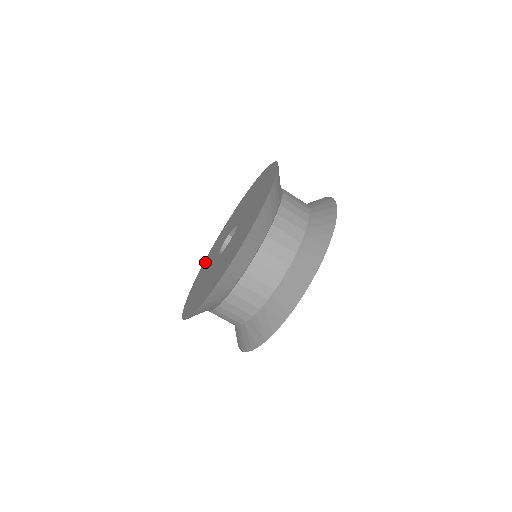
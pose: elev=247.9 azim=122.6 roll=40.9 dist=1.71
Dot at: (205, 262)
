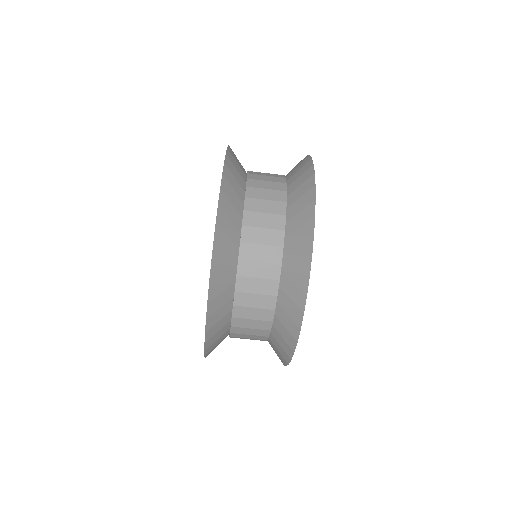
Dot at: occluded
